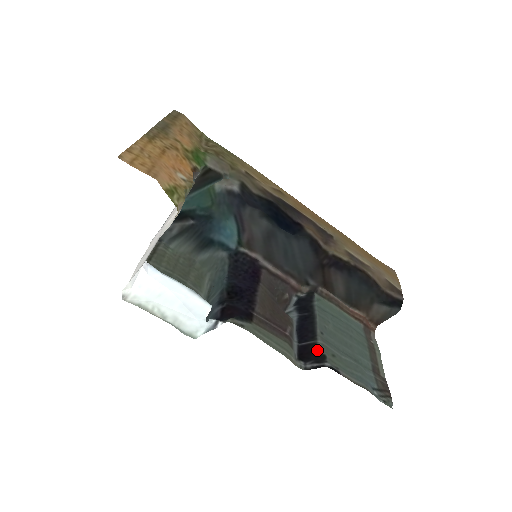
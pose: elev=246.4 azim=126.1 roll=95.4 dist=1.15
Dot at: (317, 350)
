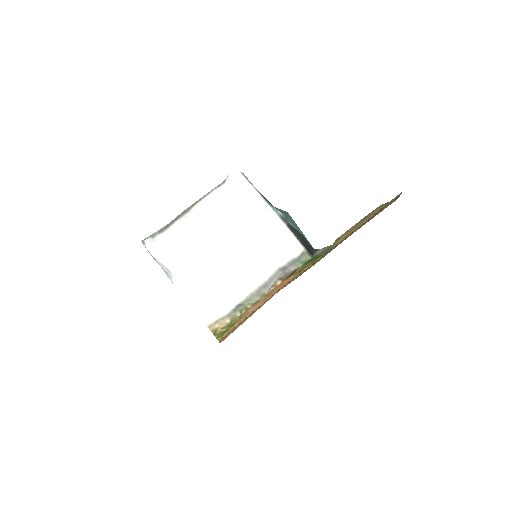
Dot at: occluded
